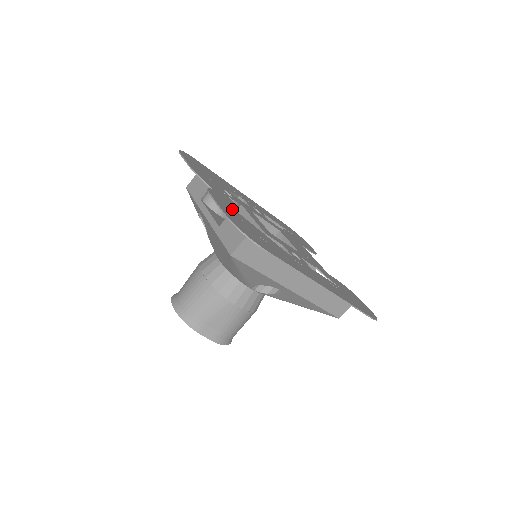
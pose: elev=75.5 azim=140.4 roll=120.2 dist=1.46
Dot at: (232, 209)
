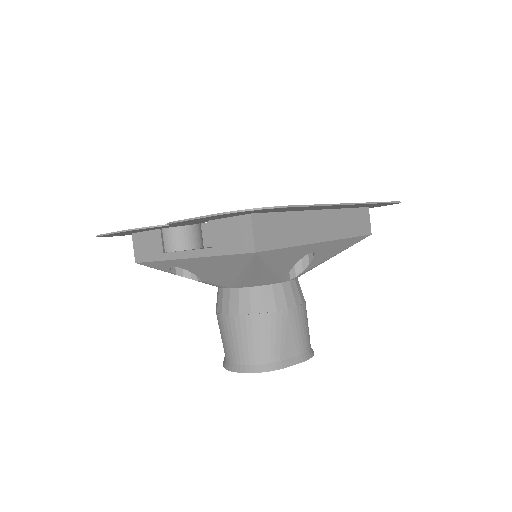
Dot at: occluded
